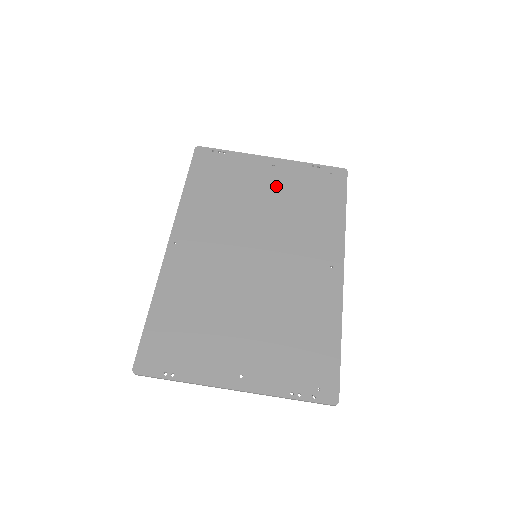
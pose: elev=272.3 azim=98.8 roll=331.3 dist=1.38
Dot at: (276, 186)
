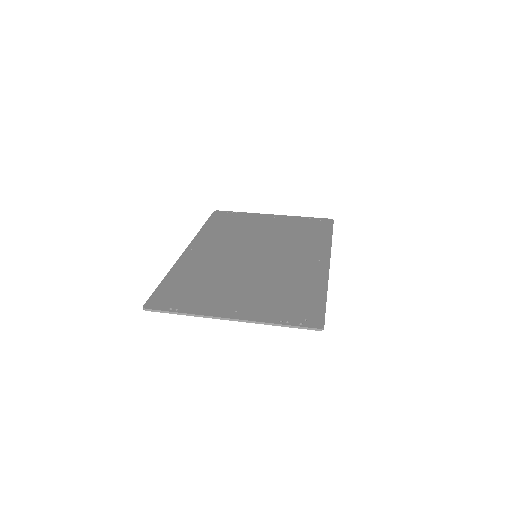
Dot at: (275, 226)
